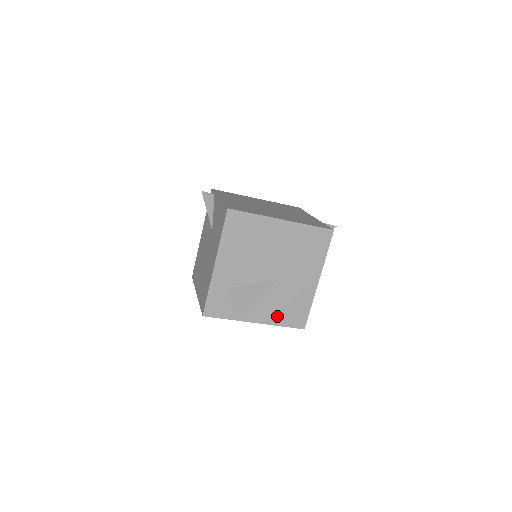
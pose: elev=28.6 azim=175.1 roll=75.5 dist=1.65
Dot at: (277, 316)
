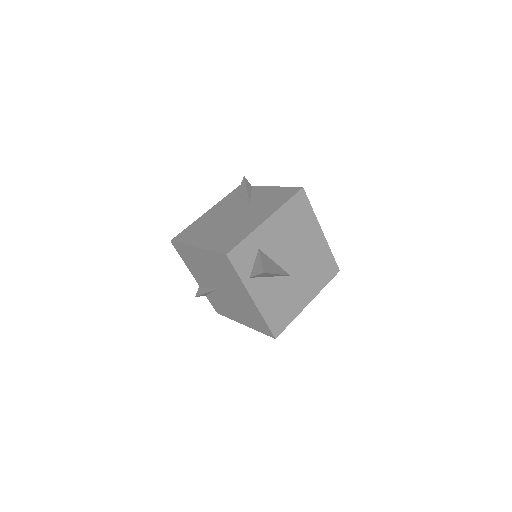
Dot at: (269, 308)
